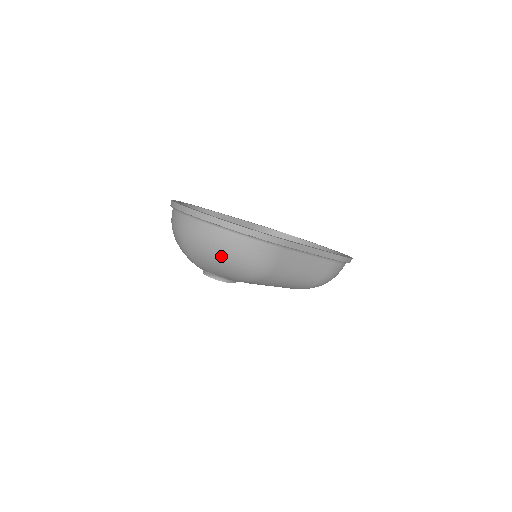
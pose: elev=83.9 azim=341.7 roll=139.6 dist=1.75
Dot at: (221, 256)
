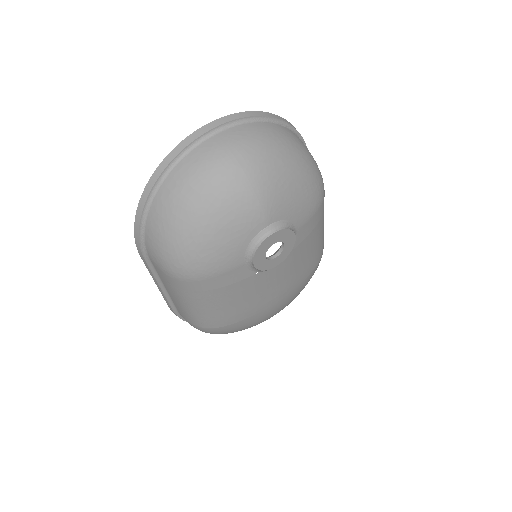
Dot at: (296, 154)
